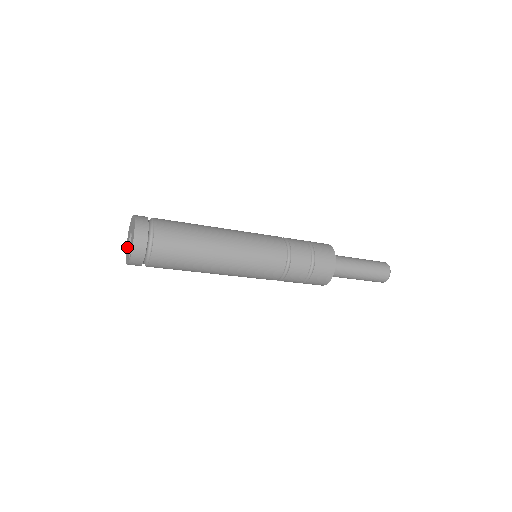
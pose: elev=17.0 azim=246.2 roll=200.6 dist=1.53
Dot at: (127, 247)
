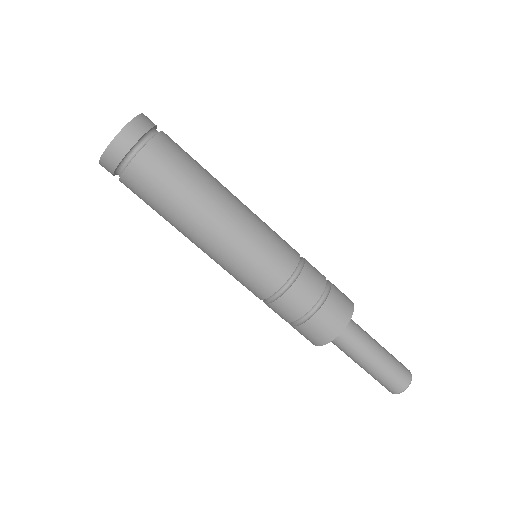
Dot at: occluded
